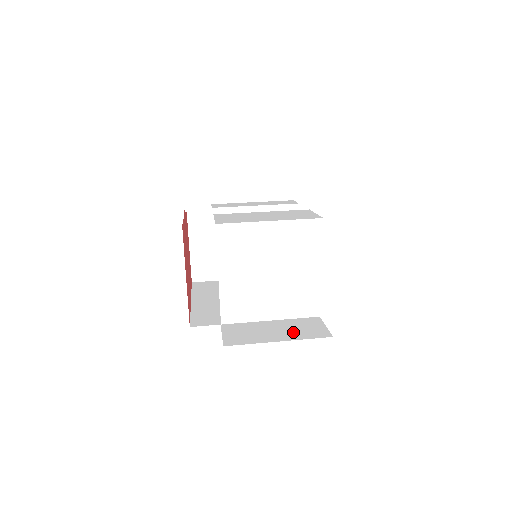
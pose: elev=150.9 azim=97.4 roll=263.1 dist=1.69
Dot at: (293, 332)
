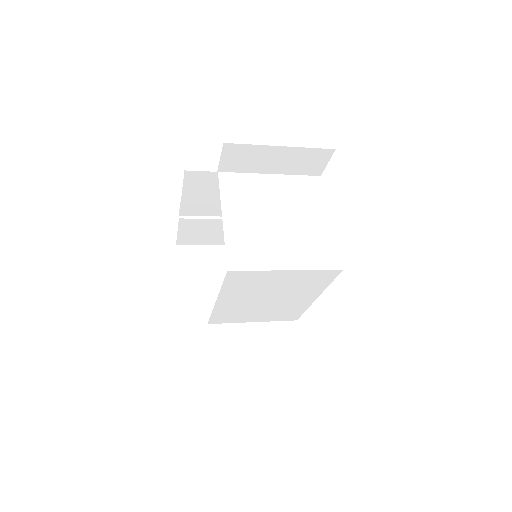
Dot at: occluded
